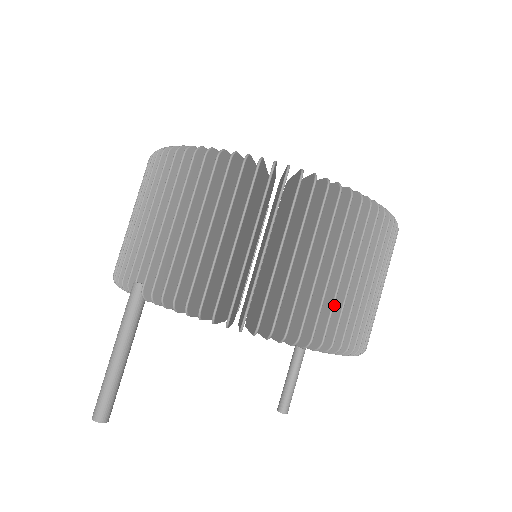
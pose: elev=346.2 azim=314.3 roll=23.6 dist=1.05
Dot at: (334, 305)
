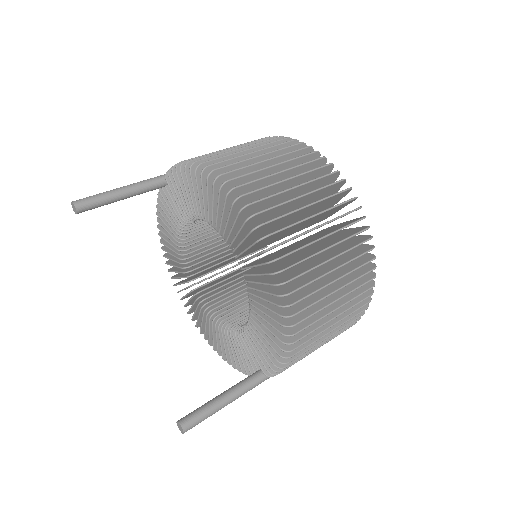
Dot at: (277, 208)
